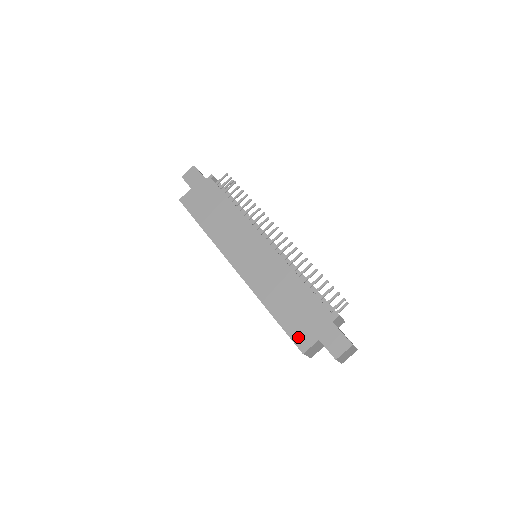
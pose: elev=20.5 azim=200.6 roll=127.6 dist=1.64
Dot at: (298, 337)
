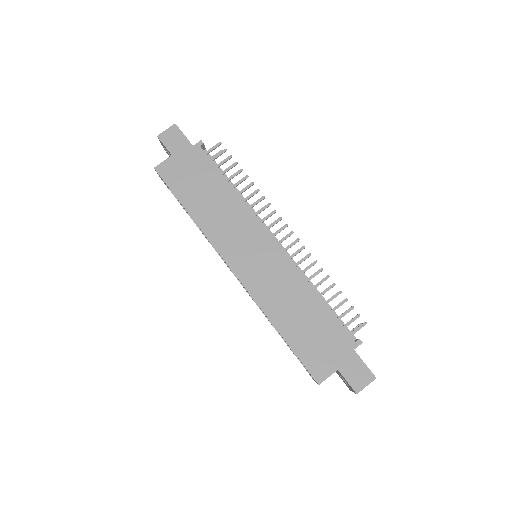
Dot at: (313, 365)
